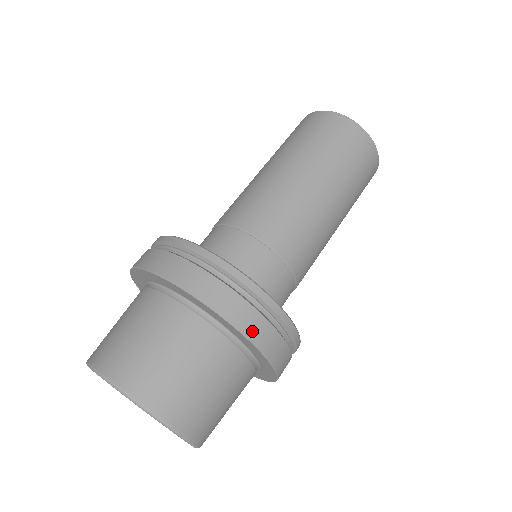
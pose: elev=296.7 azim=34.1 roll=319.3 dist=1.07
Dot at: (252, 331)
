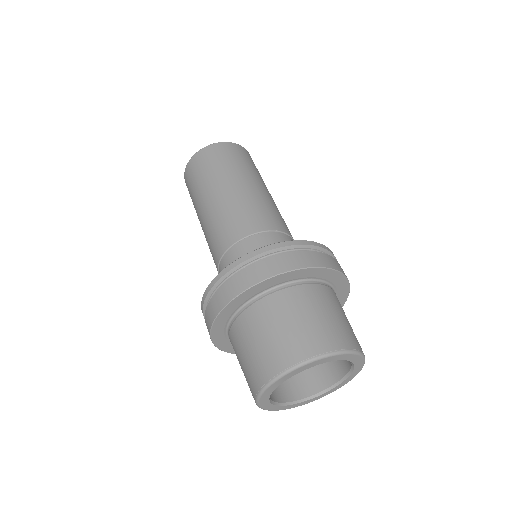
Dot at: (281, 268)
